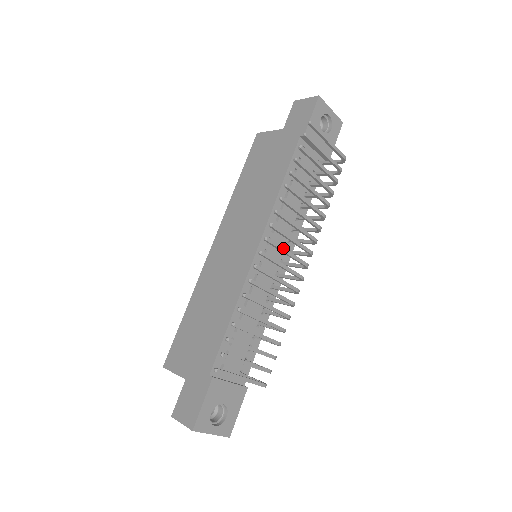
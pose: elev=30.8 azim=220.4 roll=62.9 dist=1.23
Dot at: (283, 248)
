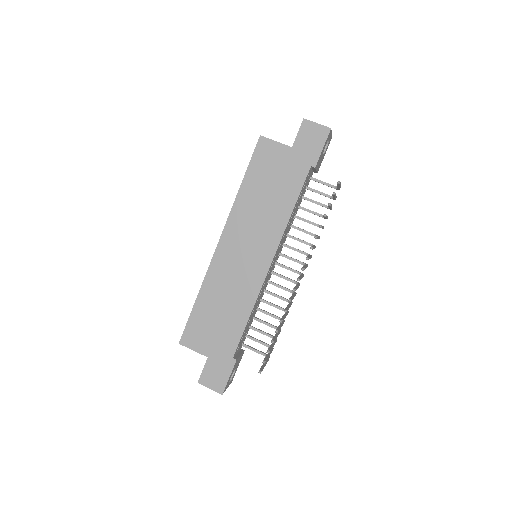
Dot at: (301, 277)
